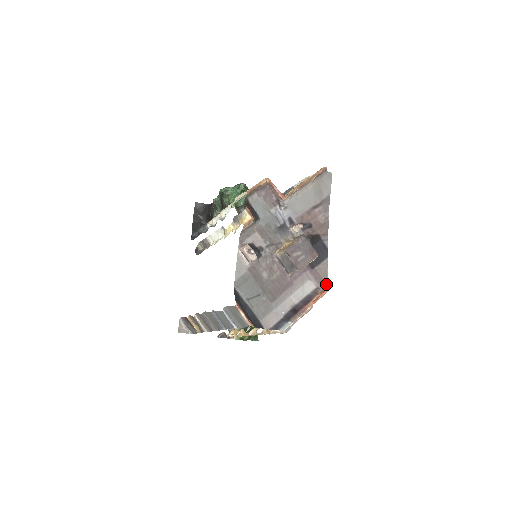
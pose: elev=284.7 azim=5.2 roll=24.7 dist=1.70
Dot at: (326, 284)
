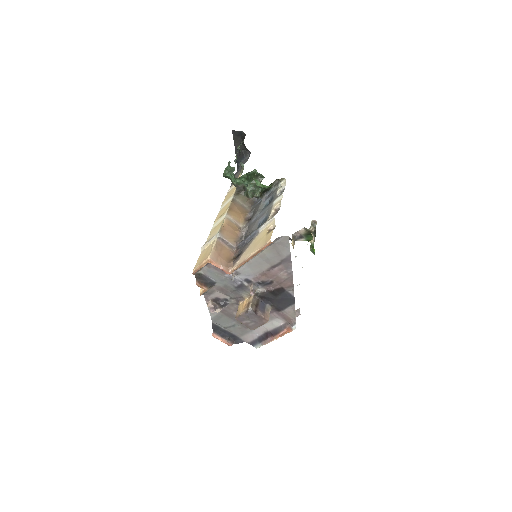
Dot at: (293, 323)
